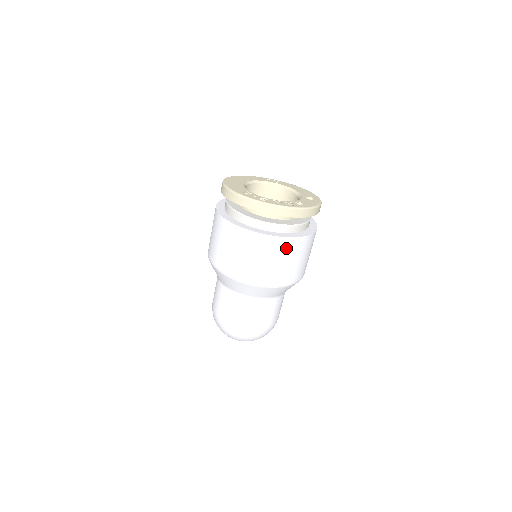
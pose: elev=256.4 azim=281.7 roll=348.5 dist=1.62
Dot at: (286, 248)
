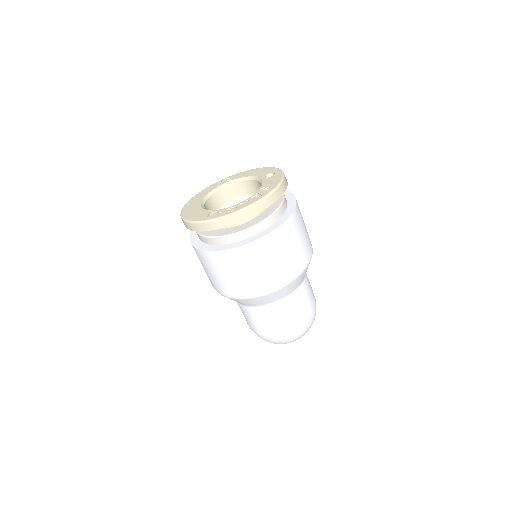
Dot at: (282, 238)
